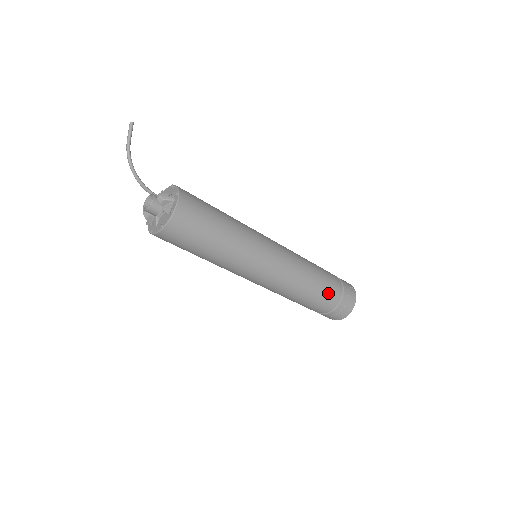
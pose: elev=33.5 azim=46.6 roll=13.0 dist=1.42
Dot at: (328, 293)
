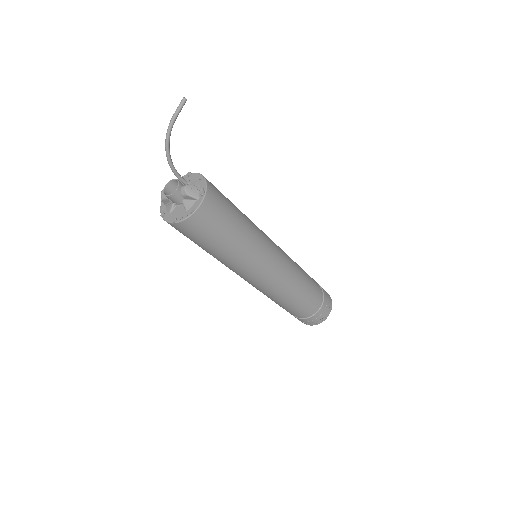
Dot at: (307, 307)
